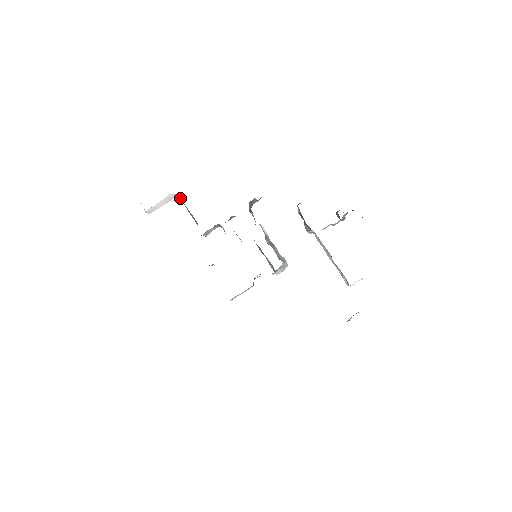
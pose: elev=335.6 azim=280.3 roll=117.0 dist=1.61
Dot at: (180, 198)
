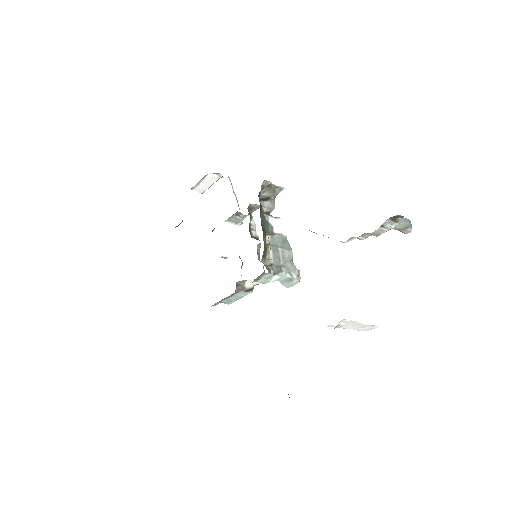
Dot at: occluded
